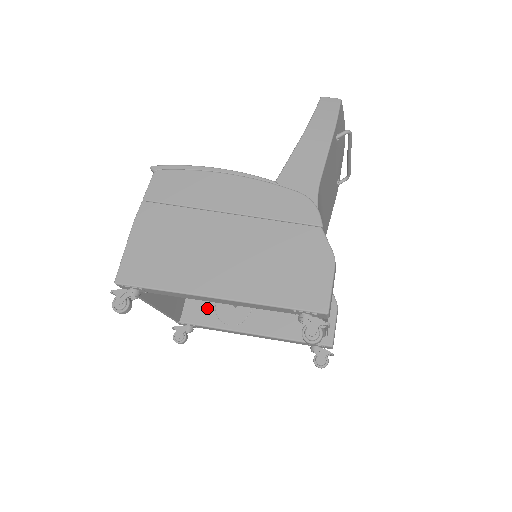
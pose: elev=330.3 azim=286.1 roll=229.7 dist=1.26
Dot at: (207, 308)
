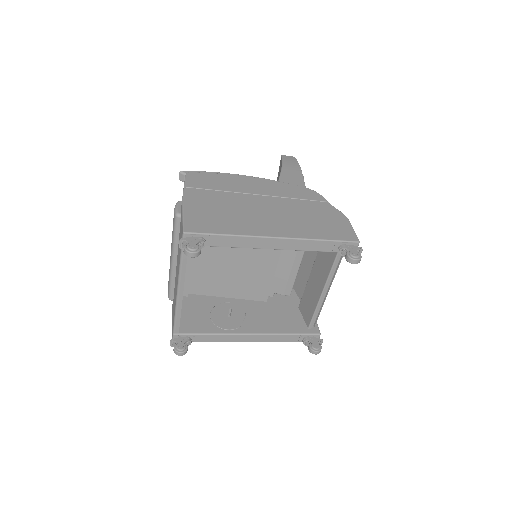
Dot at: (203, 320)
